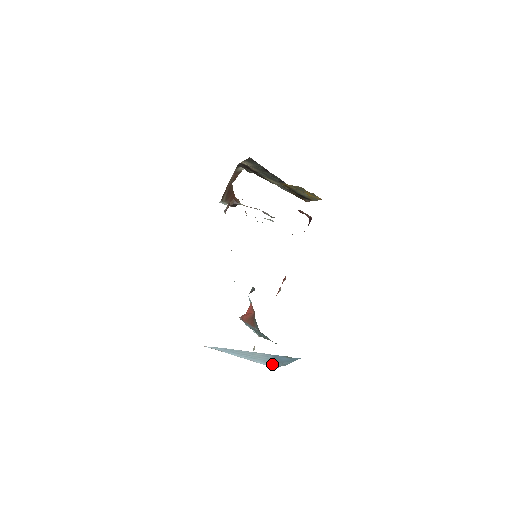
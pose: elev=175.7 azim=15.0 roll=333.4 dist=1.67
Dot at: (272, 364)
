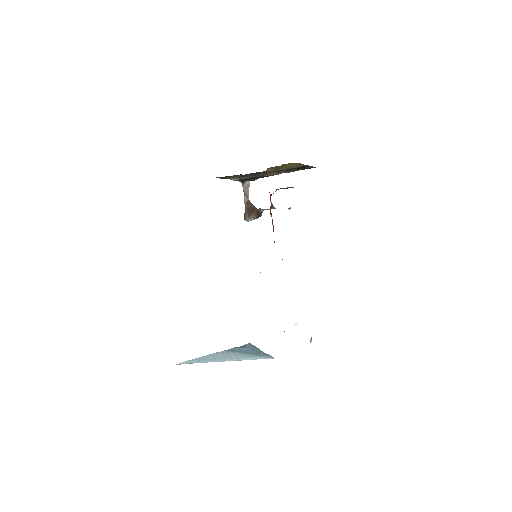
Dot at: (259, 356)
